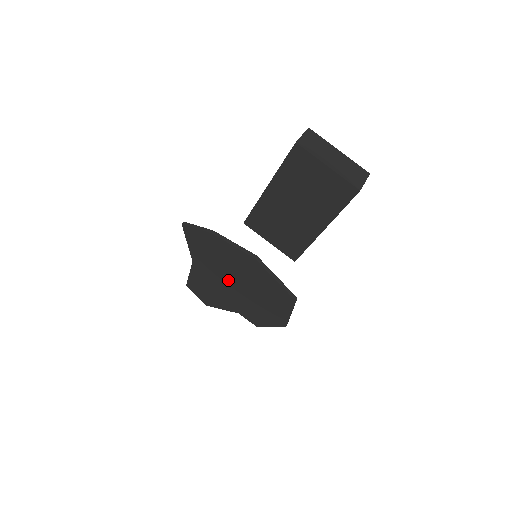
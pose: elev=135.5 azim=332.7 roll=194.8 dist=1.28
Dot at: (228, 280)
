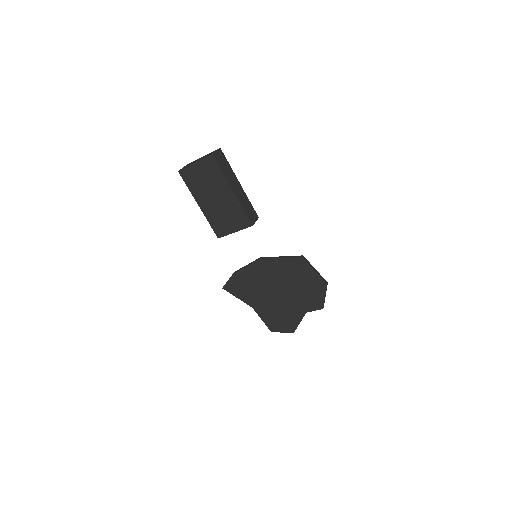
Dot at: (273, 294)
